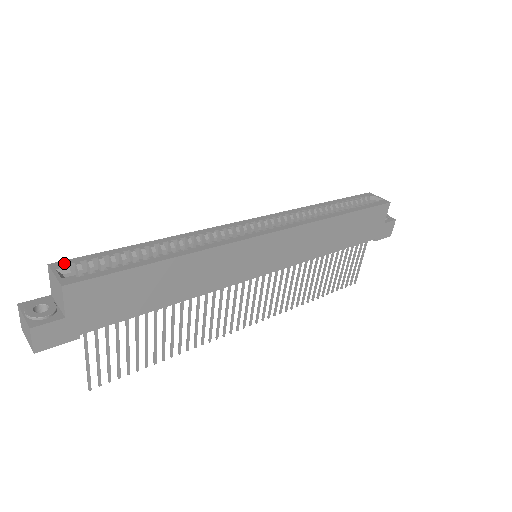
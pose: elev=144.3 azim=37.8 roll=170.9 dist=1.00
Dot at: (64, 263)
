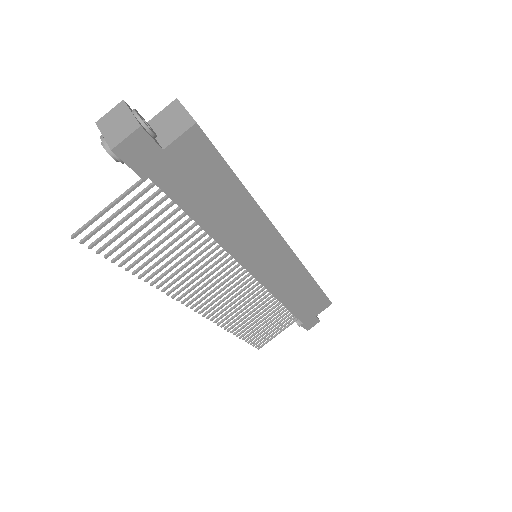
Dot at: occluded
